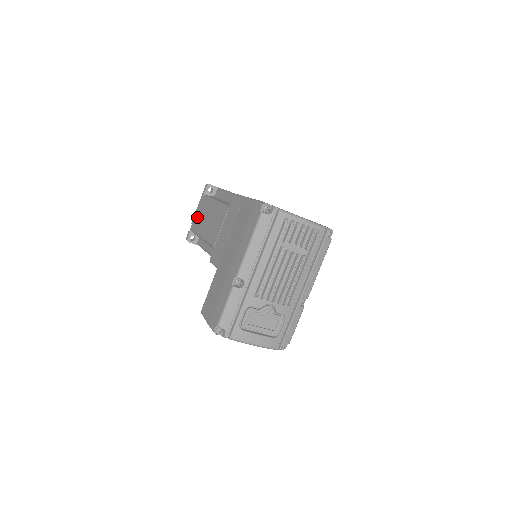
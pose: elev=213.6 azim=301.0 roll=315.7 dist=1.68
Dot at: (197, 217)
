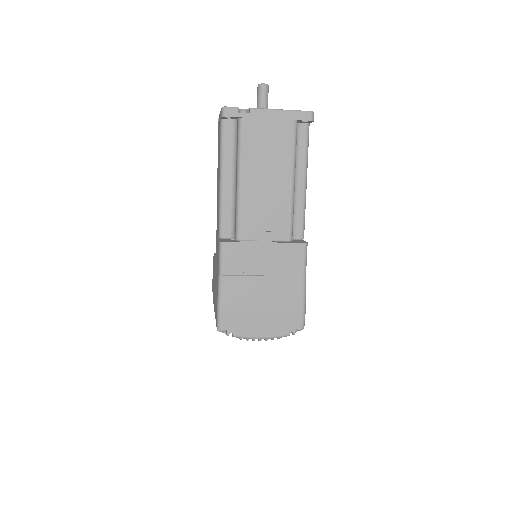
Dot at: occluded
